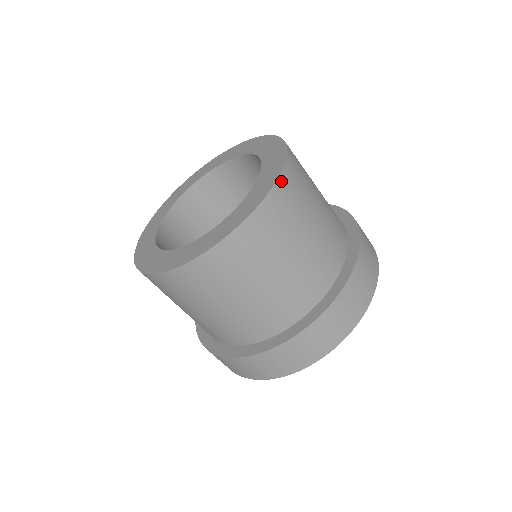
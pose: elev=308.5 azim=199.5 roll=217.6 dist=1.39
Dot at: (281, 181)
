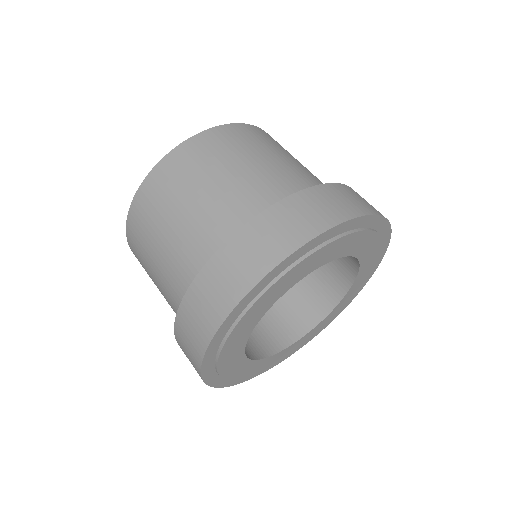
Dot at: (254, 127)
